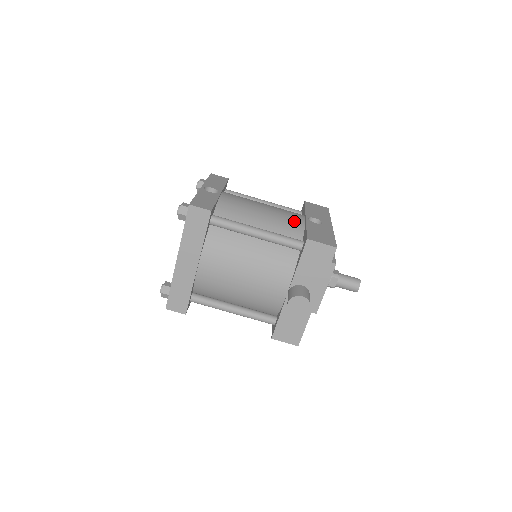
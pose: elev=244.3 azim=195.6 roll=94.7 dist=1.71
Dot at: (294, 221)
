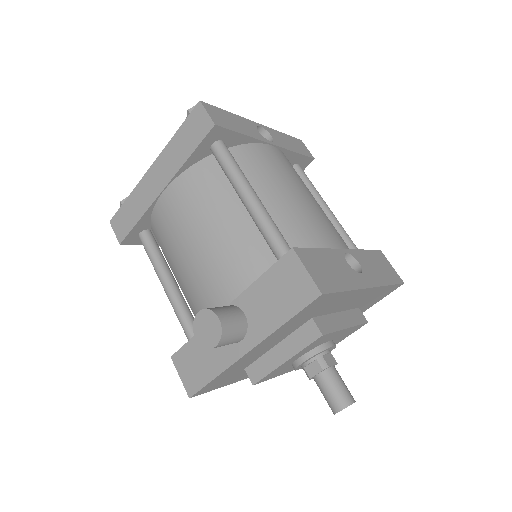
Dot at: (320, 235)
